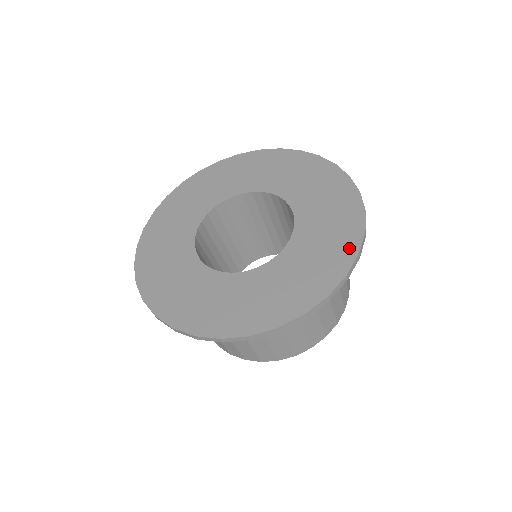
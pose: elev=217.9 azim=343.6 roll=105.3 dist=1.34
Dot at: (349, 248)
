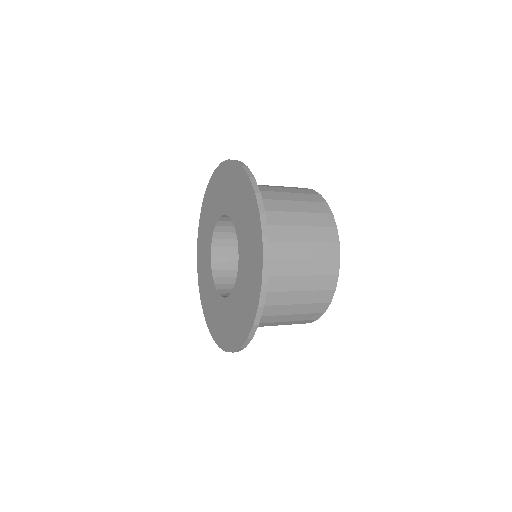
Dot at: (255, 299)
